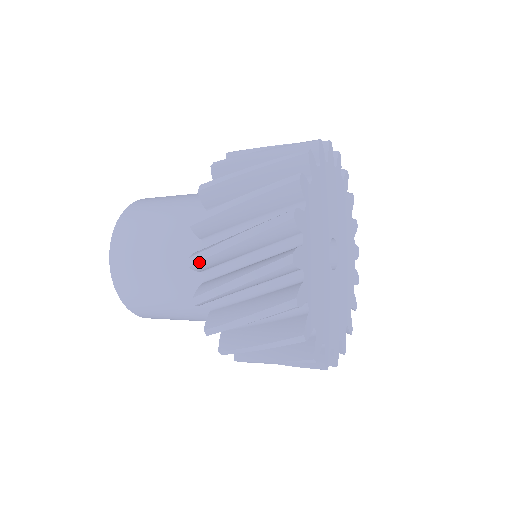
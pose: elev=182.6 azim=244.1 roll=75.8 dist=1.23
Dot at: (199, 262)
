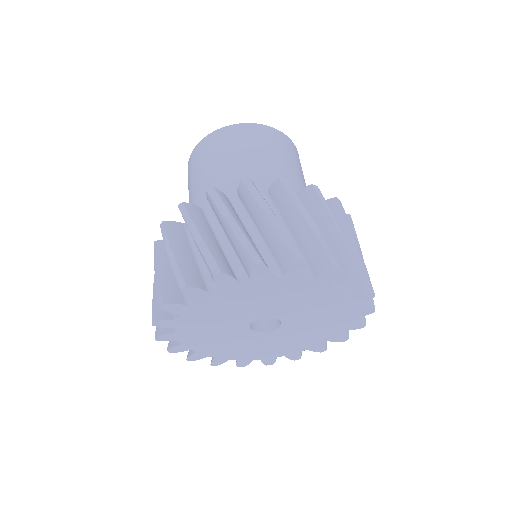
Dot at: occluded
